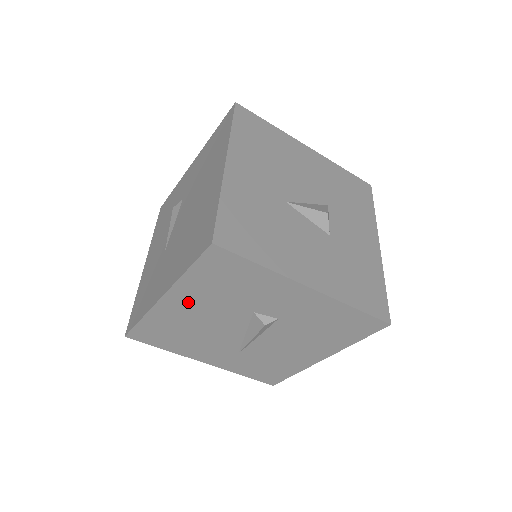
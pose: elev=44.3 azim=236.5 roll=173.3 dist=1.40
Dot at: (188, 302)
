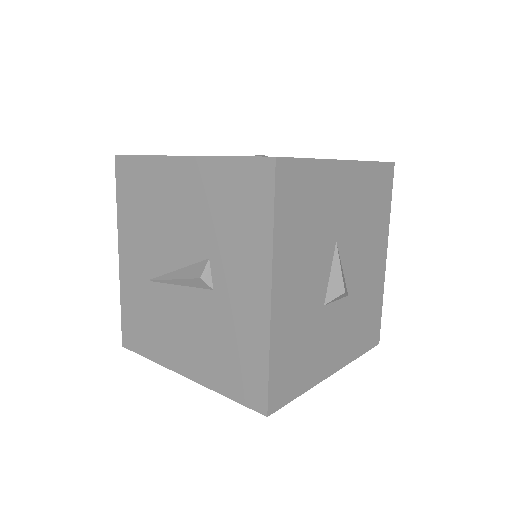
Dot at: (189, 185)
